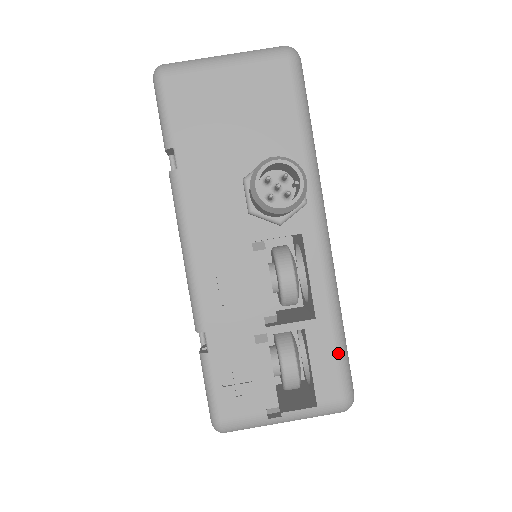
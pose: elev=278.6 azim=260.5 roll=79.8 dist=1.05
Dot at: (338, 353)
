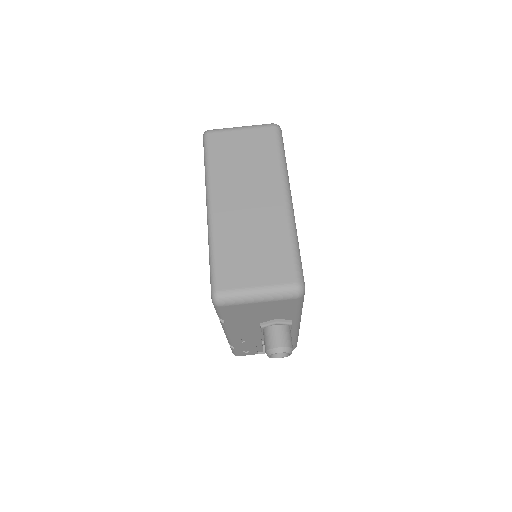
Dot at: (293, 345)
